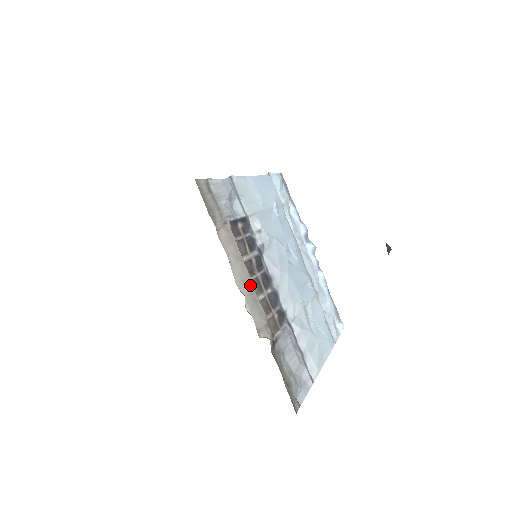
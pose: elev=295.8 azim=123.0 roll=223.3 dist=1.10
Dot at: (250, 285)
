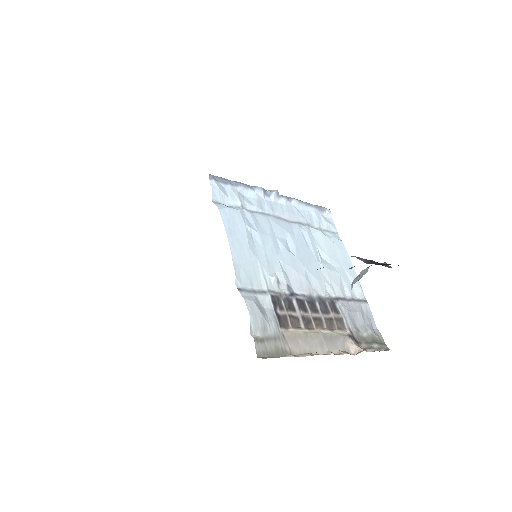
Dot at: (322, 337)
